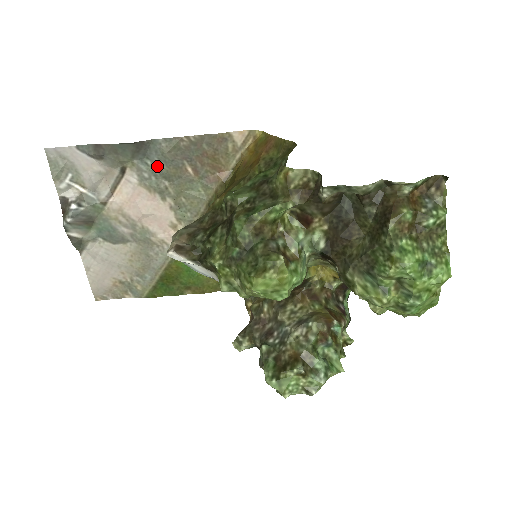
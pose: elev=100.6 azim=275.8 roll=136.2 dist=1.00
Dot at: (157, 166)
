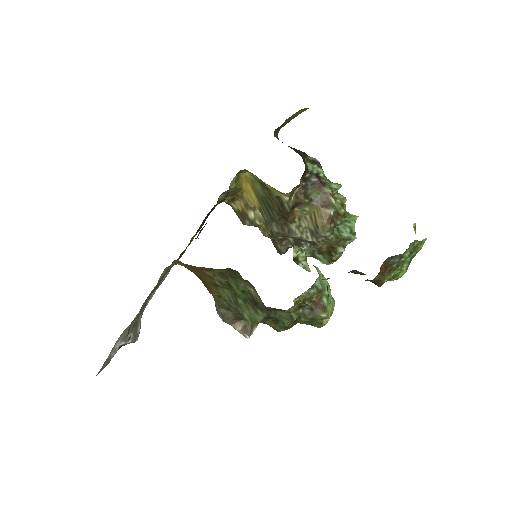
Dot at: occluded
